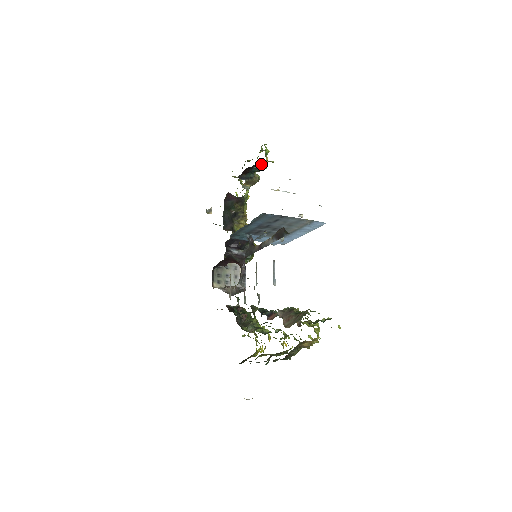
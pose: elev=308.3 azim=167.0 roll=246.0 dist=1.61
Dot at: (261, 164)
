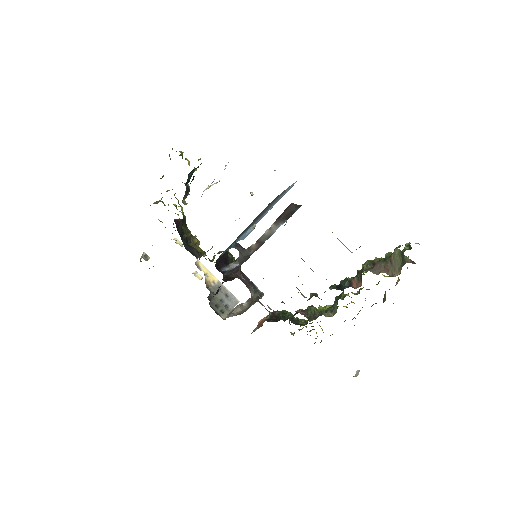
Dot at: occluded
